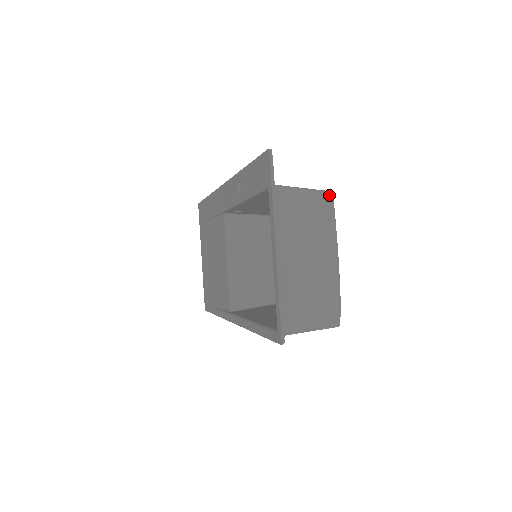
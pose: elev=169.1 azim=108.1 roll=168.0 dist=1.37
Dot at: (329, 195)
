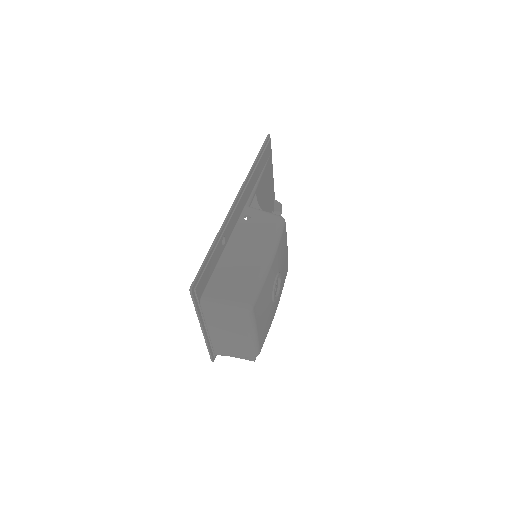
Dot at: (245, 310)
